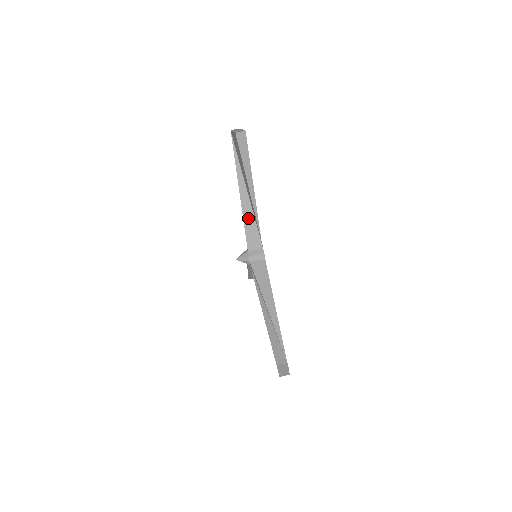
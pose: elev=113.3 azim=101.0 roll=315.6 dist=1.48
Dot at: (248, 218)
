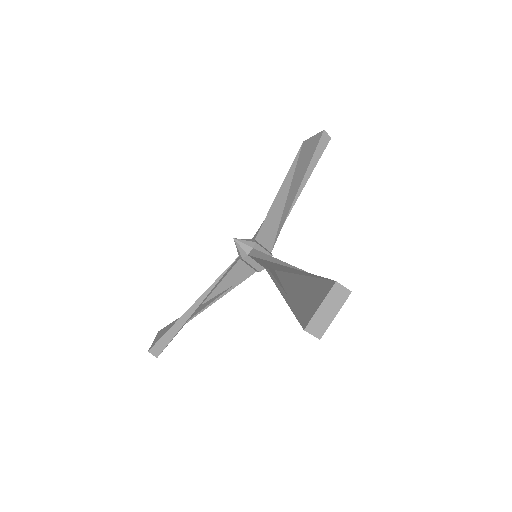
Dot at: (271, 265)
